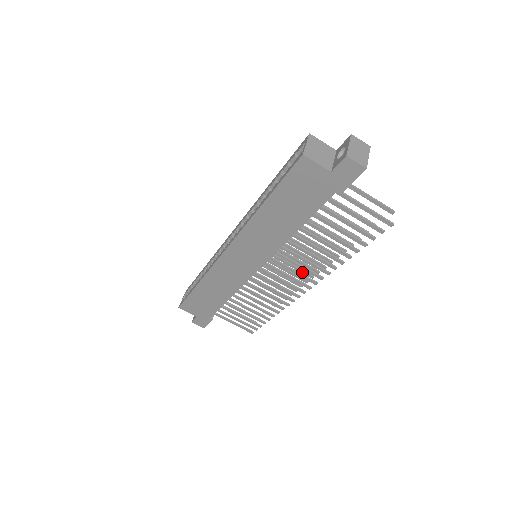
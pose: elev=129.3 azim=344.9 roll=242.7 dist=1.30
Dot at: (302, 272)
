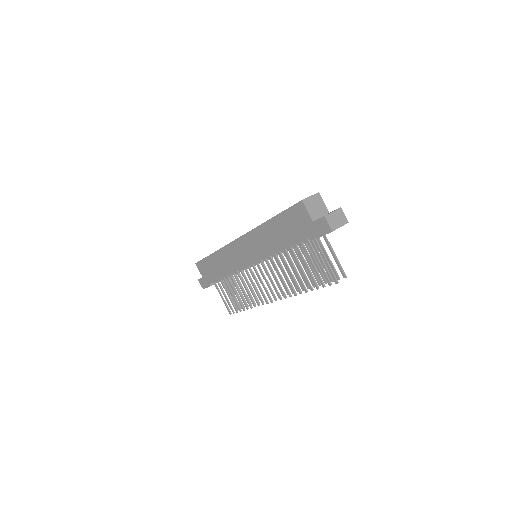
Dot at: occluded
